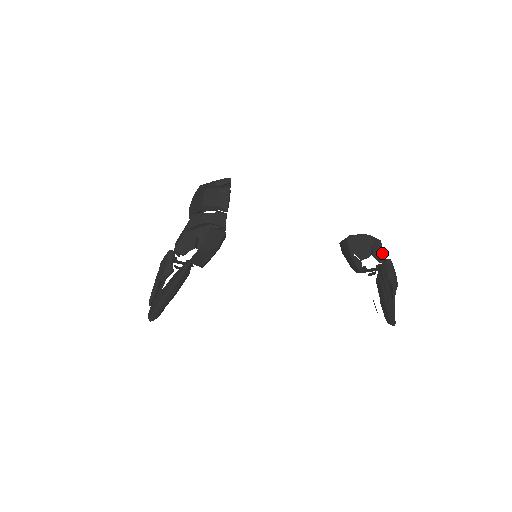
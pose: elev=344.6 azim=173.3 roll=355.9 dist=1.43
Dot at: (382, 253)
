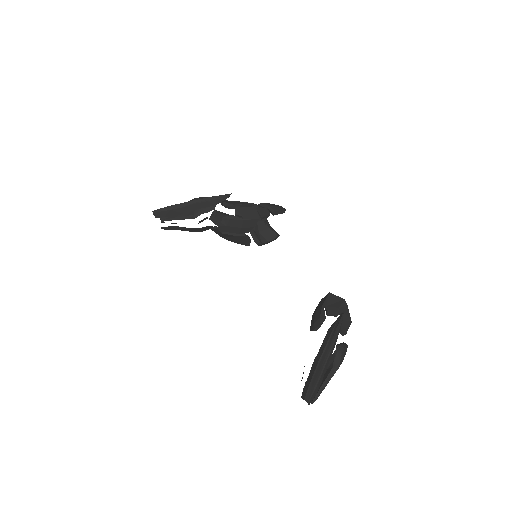
Dot at: (346, 328)
